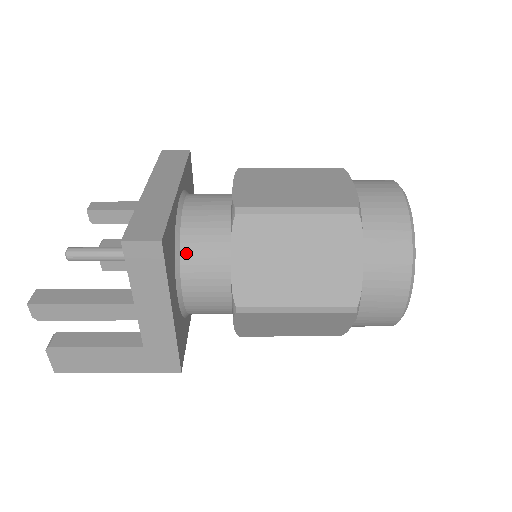
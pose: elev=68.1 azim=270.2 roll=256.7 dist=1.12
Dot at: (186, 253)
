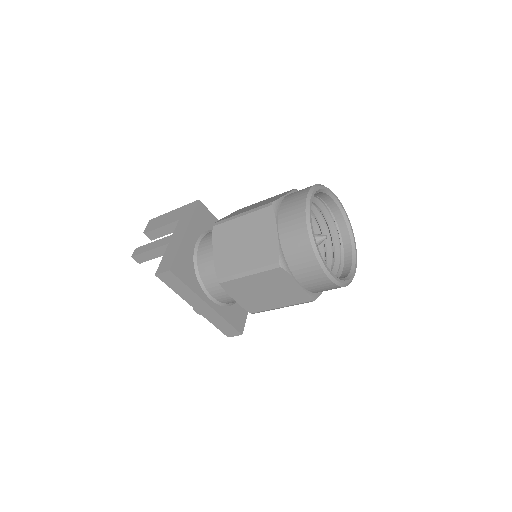
Dot at: occluded
